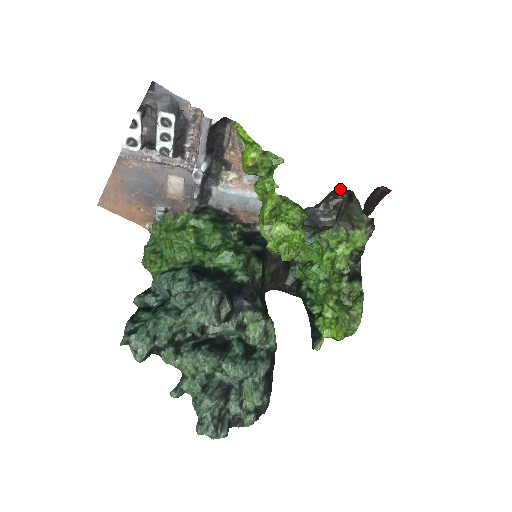
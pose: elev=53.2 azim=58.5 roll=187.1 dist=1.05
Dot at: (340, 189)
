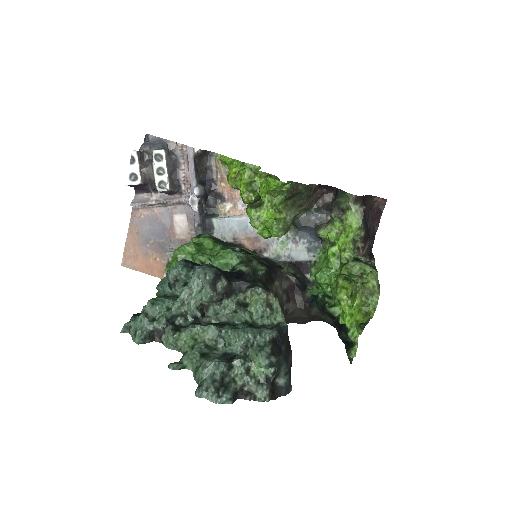
Dot at: (325, 190)
